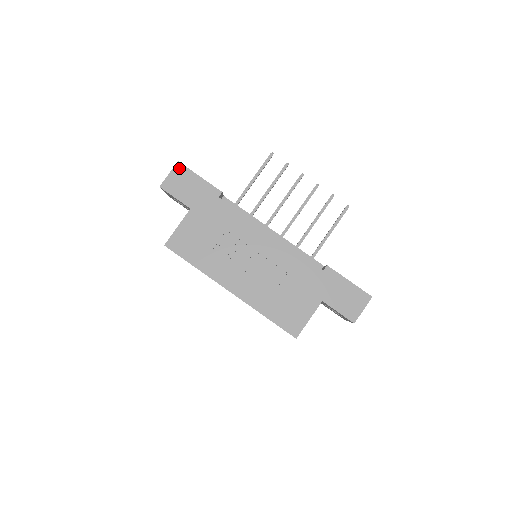
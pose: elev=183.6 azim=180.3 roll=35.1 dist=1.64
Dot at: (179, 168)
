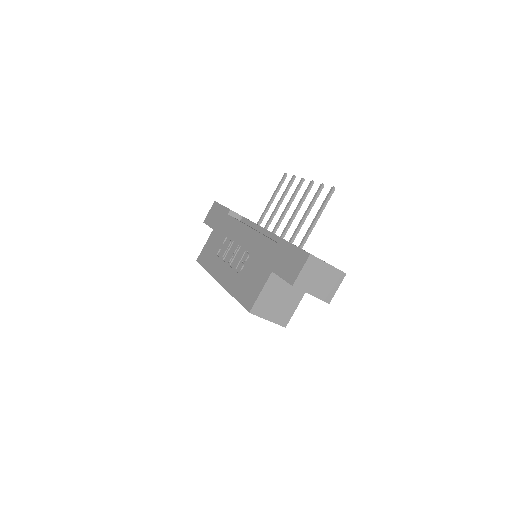
Dot at: (214, 205)
